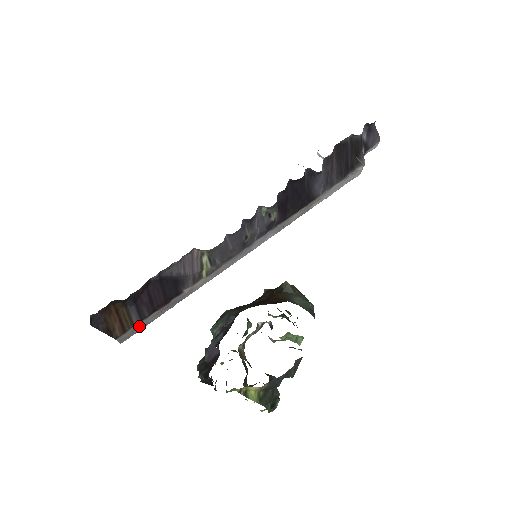
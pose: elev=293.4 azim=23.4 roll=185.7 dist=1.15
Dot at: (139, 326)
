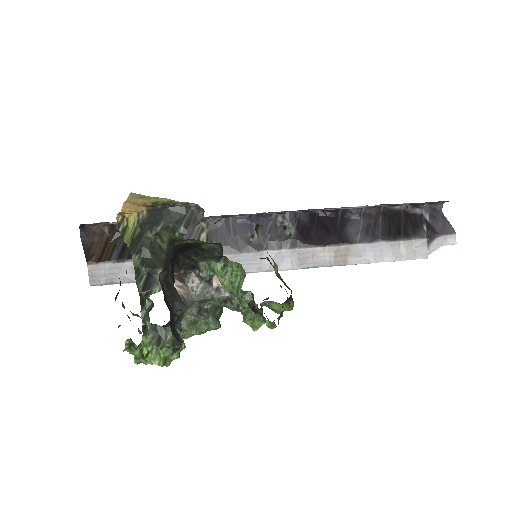
Dot at: (114, 272)
